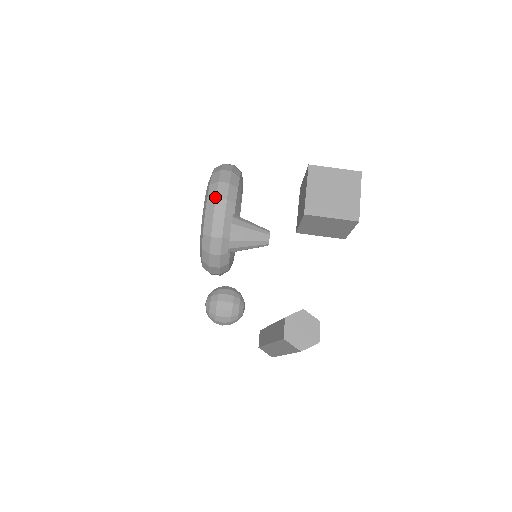
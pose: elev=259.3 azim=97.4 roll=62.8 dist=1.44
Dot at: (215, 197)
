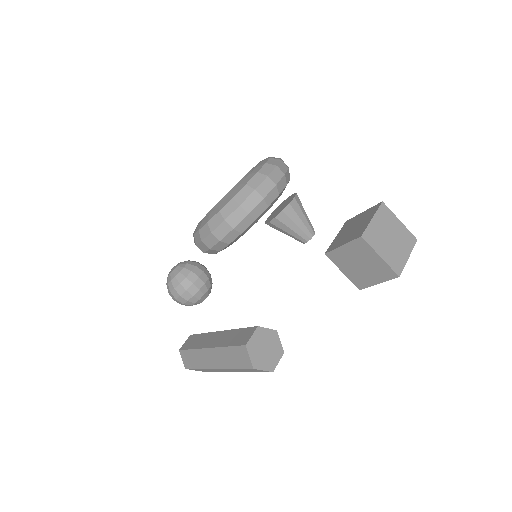
Dot at: (268, 175)
